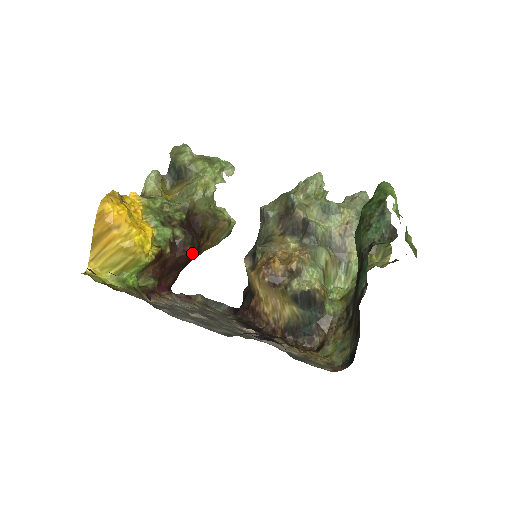
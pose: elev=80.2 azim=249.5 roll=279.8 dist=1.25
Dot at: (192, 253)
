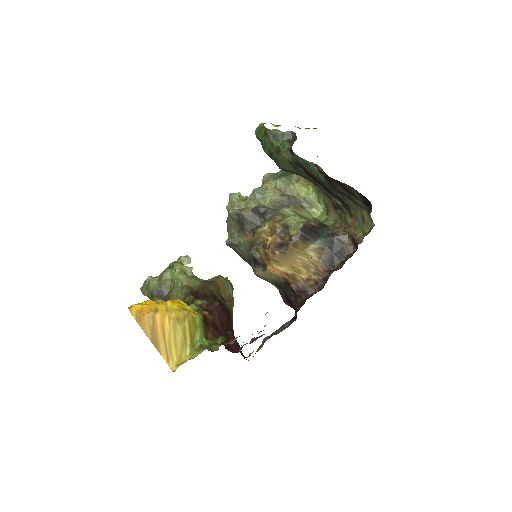
Dot at: (223, 307)
